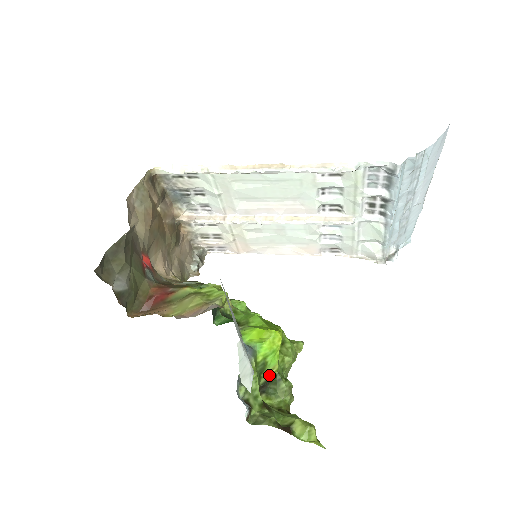
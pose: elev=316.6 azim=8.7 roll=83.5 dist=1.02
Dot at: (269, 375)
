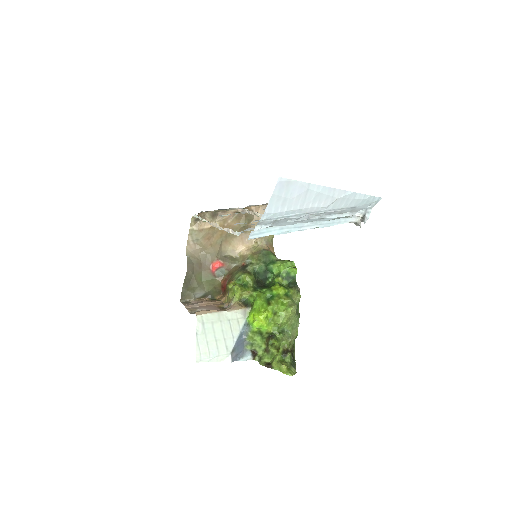
Dot at: (268, 333)
